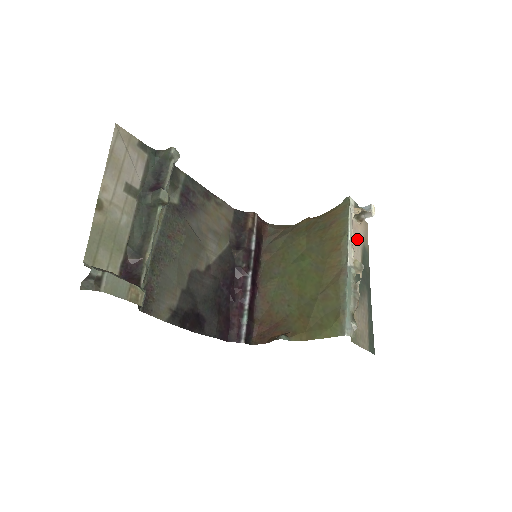
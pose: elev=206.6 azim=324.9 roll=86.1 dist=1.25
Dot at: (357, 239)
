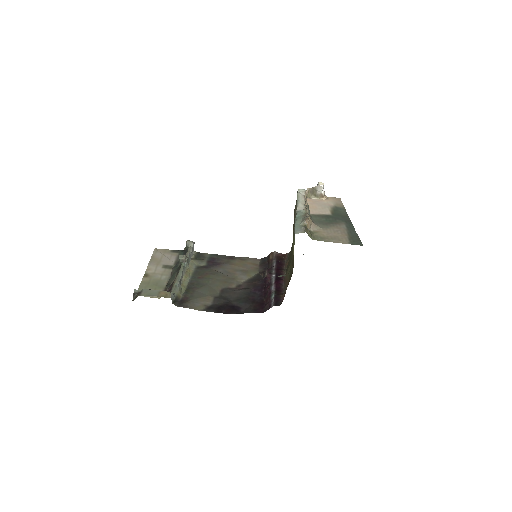
Dot at: (322, 205)
